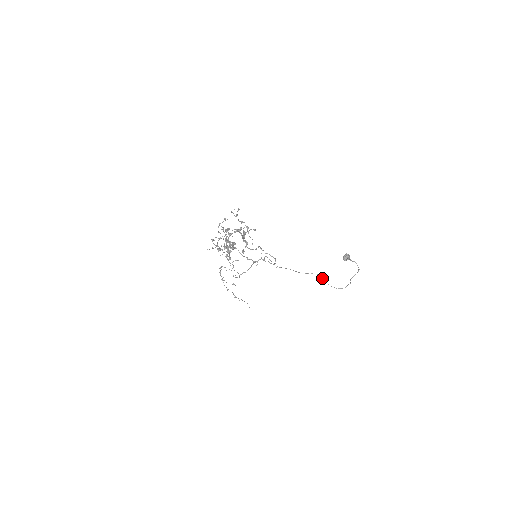
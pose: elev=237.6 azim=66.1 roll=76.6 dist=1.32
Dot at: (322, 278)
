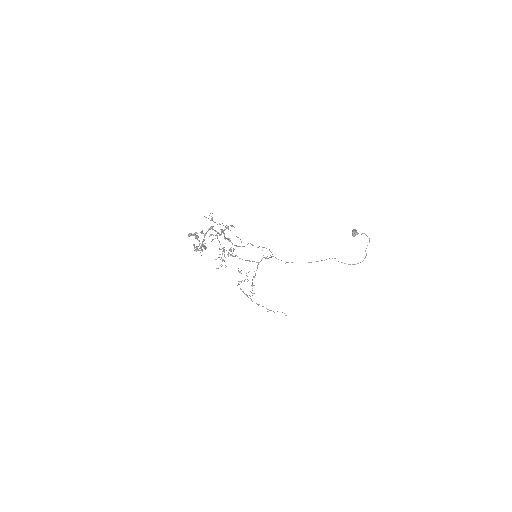
Dot at: occluded
